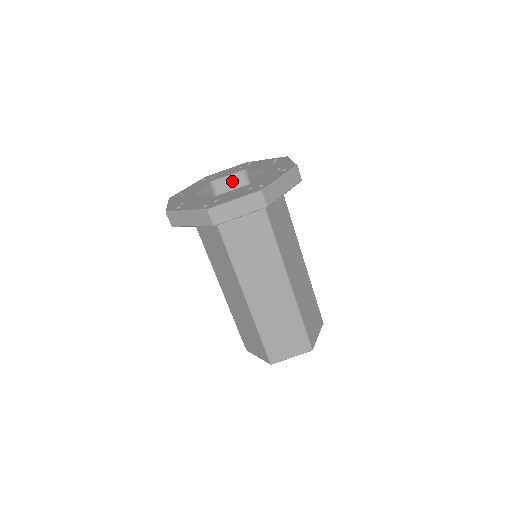
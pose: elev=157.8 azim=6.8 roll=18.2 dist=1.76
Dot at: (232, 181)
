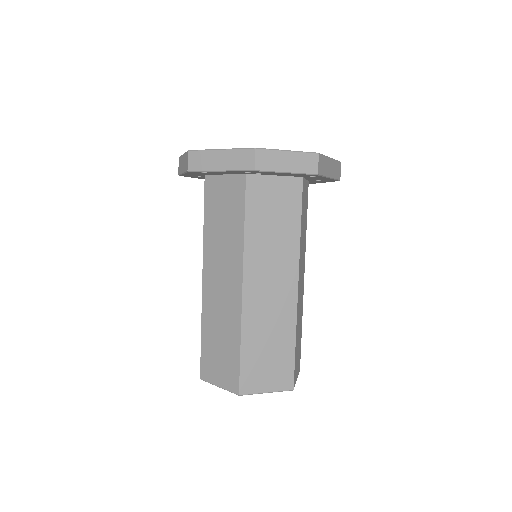
Dot at: occluded
